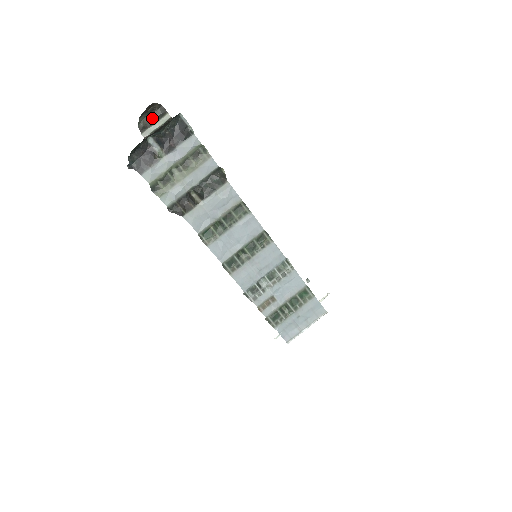
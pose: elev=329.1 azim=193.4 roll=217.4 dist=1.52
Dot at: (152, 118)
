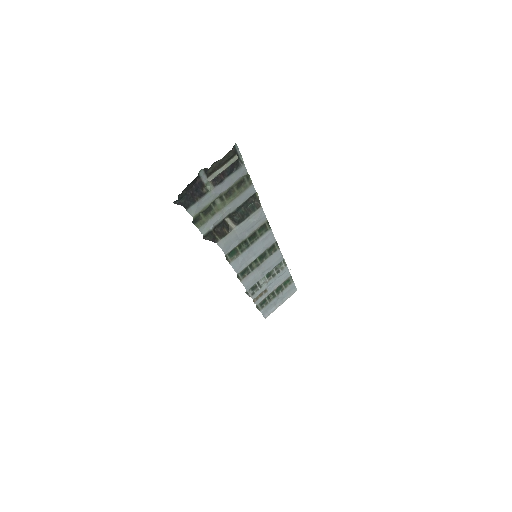
Dot at: (222, 162)
